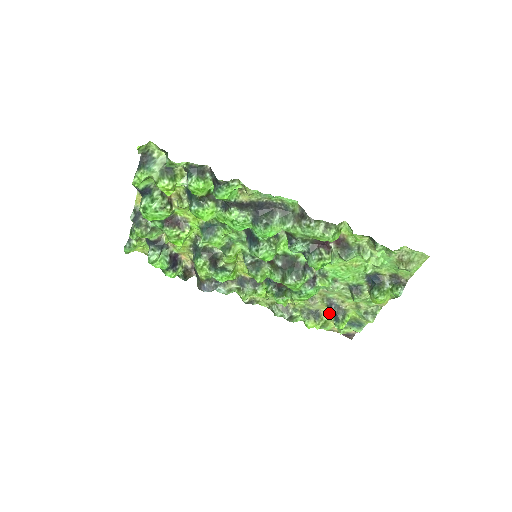
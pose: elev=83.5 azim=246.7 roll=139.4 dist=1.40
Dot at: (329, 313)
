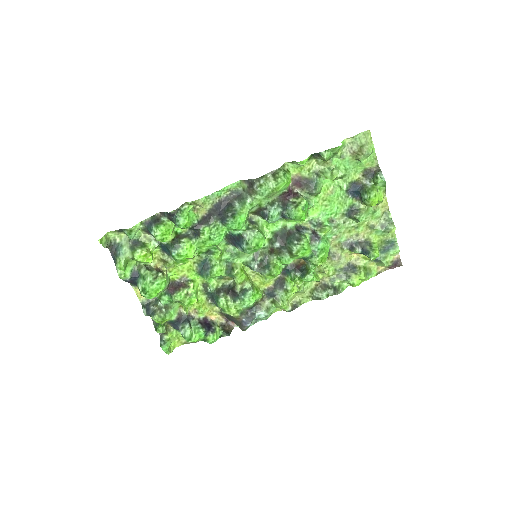
Dot at: (360, 258)
